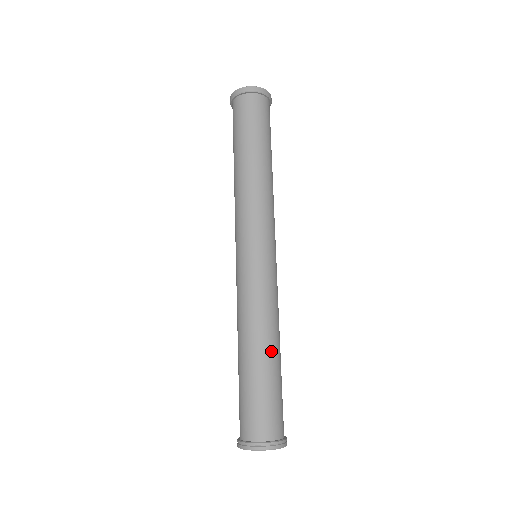
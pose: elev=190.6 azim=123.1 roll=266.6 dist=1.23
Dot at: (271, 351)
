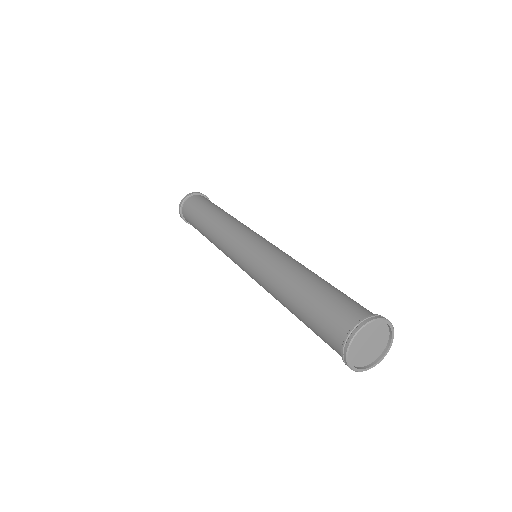
Dot at: occluded
